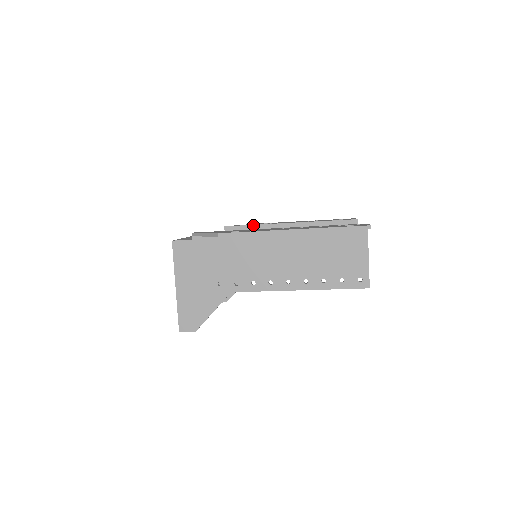
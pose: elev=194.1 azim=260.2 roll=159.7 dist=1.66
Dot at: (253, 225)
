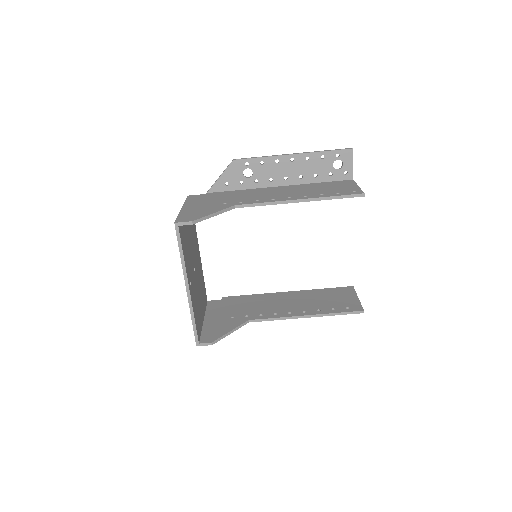
Dot at: (251, 295)
